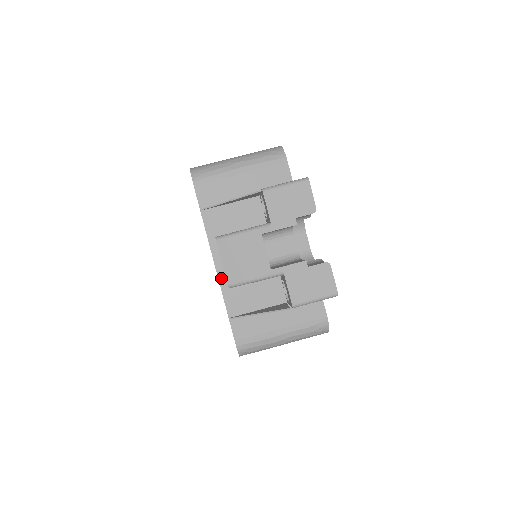
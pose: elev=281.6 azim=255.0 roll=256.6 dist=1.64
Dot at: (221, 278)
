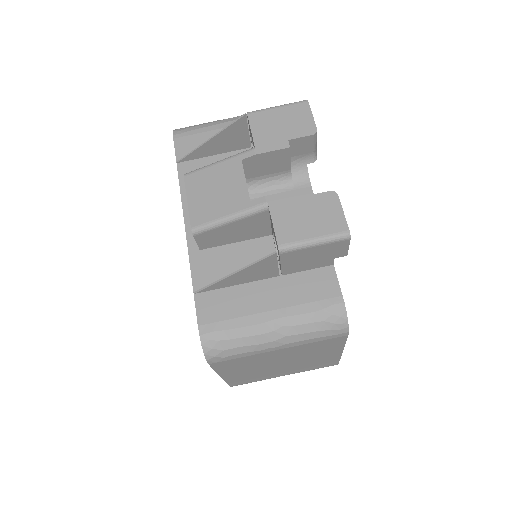
Dot at: (190, 239)
